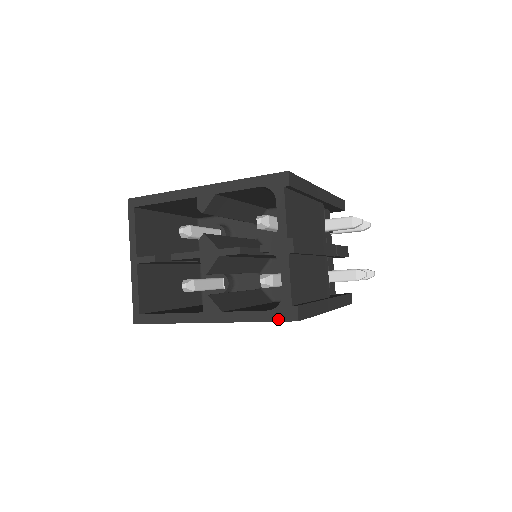
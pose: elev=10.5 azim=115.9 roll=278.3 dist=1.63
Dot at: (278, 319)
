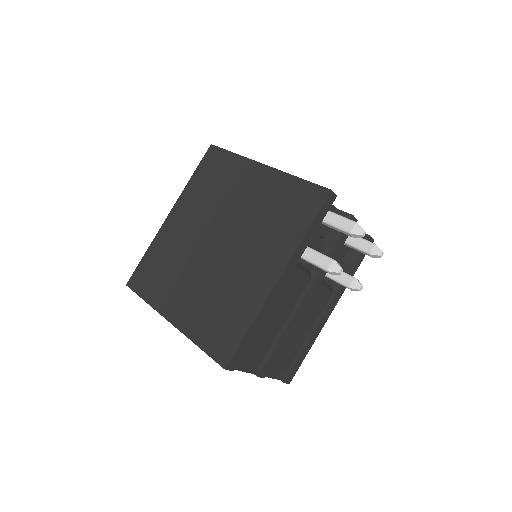
Dot at: occluded
